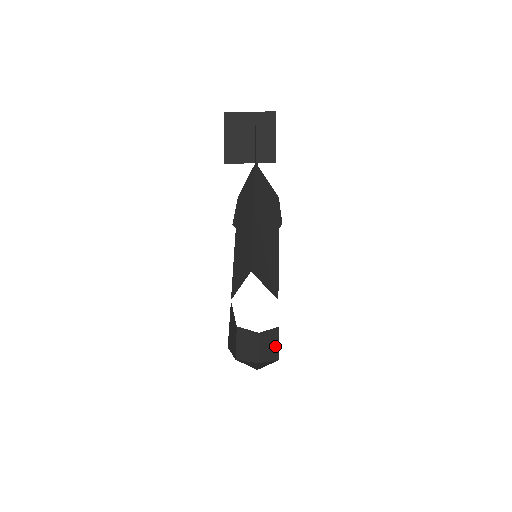
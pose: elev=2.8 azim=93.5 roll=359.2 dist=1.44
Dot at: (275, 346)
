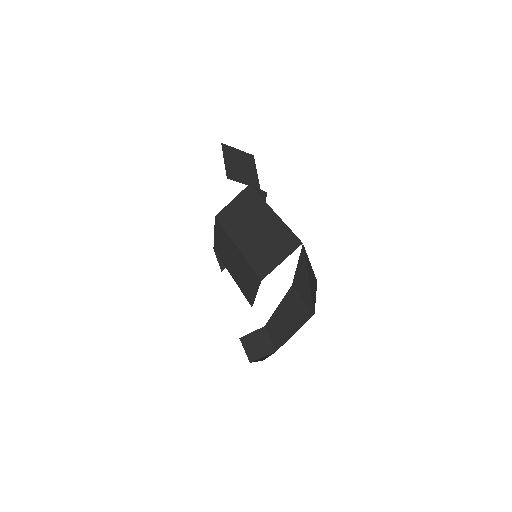
Dot at: (266, 342)
